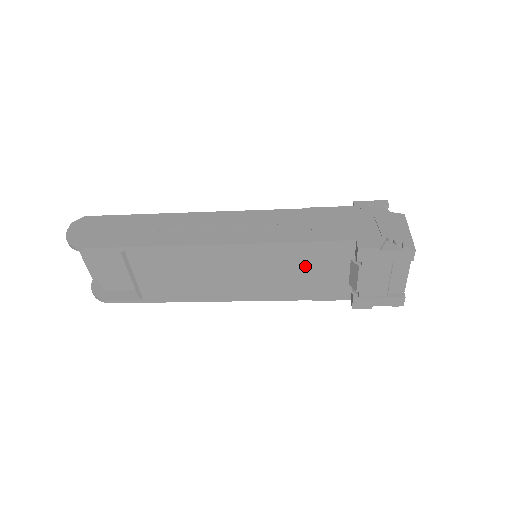
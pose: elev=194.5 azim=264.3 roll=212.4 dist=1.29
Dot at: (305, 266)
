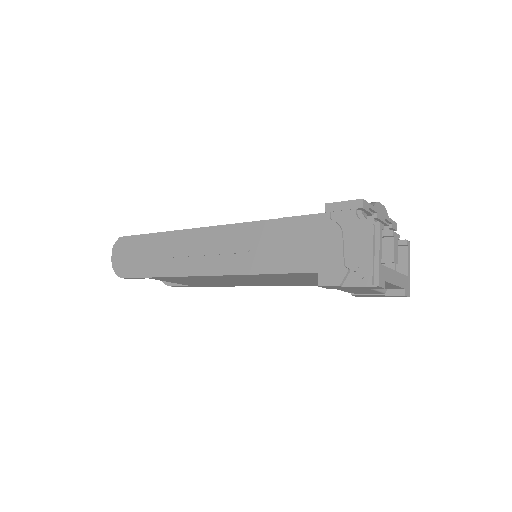
Dot at: (291, 279)
